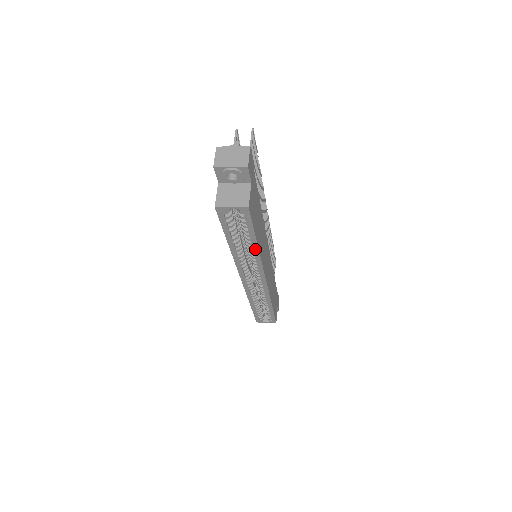
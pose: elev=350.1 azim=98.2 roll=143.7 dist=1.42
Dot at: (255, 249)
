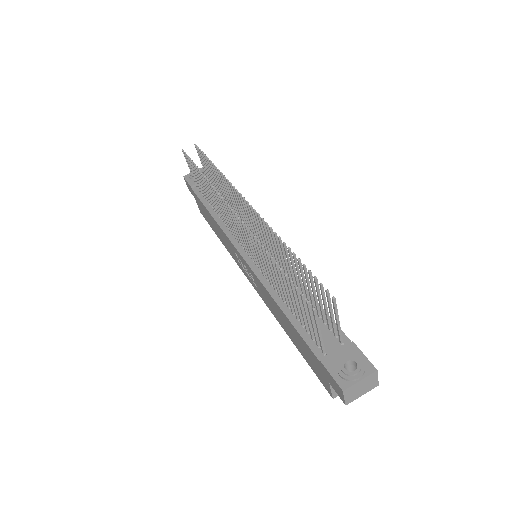
Dot at: occluded
